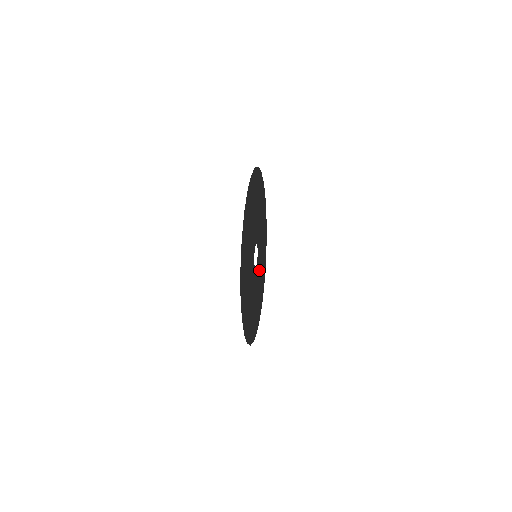
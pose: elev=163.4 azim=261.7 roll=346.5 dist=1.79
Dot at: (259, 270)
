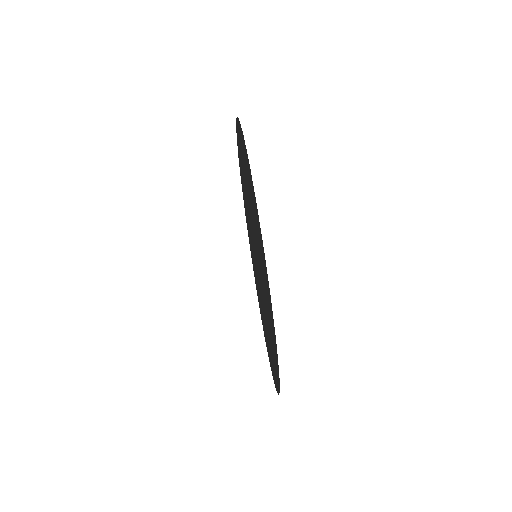
Dot at: (249, 224)
